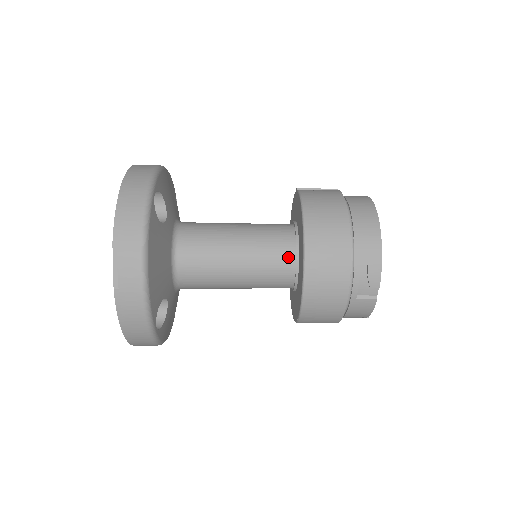
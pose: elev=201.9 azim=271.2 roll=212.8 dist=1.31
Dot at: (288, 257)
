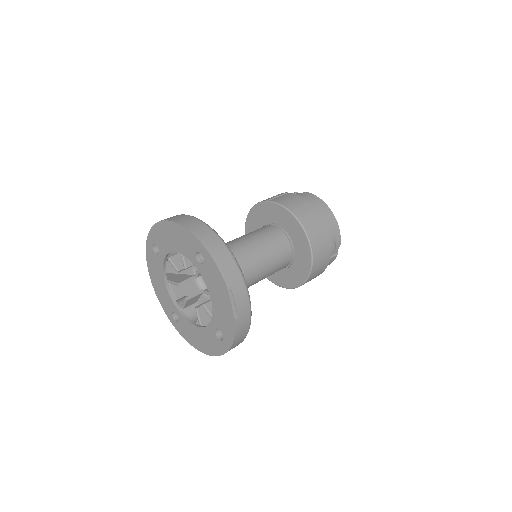
Dot at: (287, 249)
